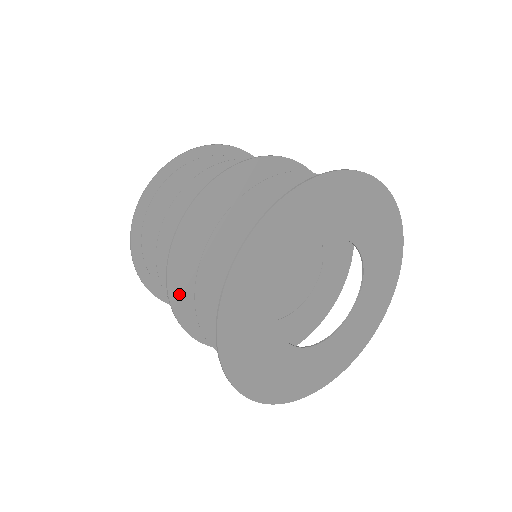
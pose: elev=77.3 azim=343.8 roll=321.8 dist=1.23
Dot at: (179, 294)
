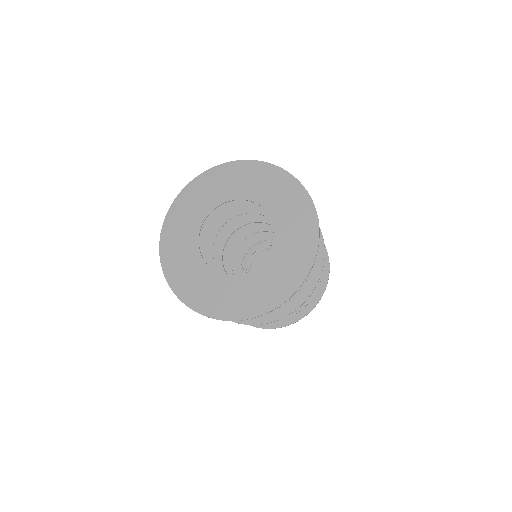
Dot at: occluded
